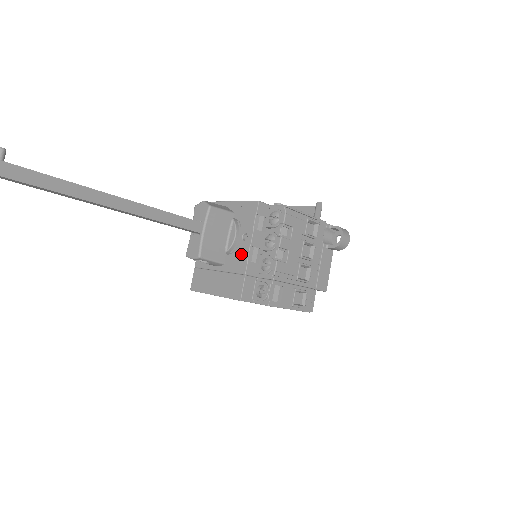
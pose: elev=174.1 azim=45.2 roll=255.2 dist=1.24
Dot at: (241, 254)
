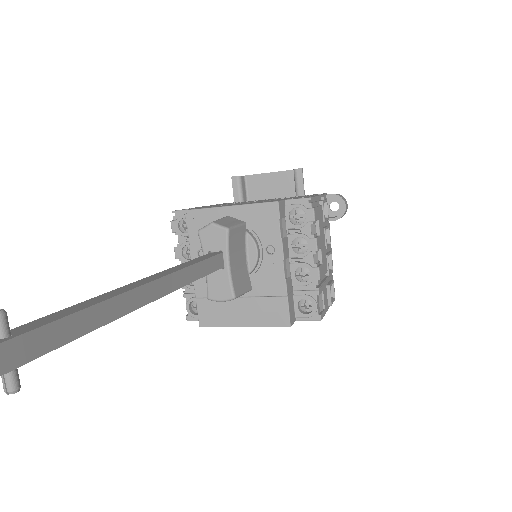
Dot at: (272, 272)
